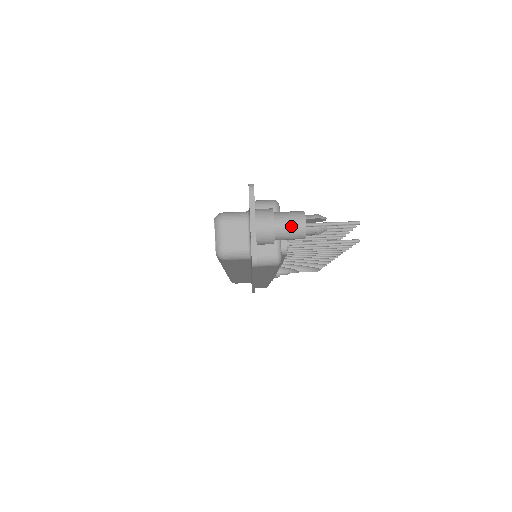
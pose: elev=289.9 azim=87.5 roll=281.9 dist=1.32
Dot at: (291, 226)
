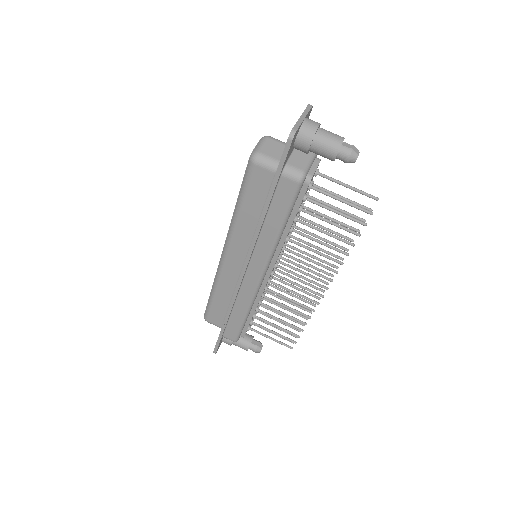
Dot at: (331, 136)
